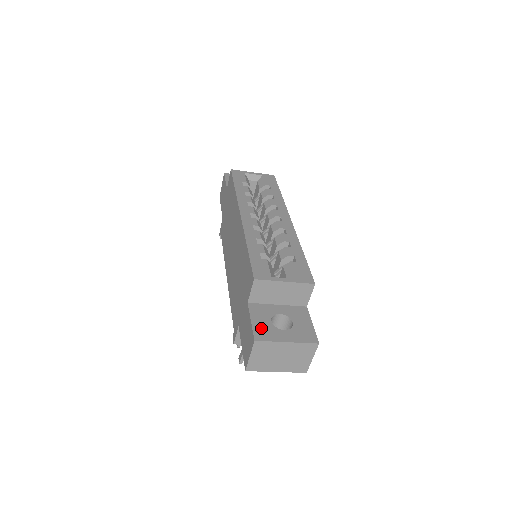
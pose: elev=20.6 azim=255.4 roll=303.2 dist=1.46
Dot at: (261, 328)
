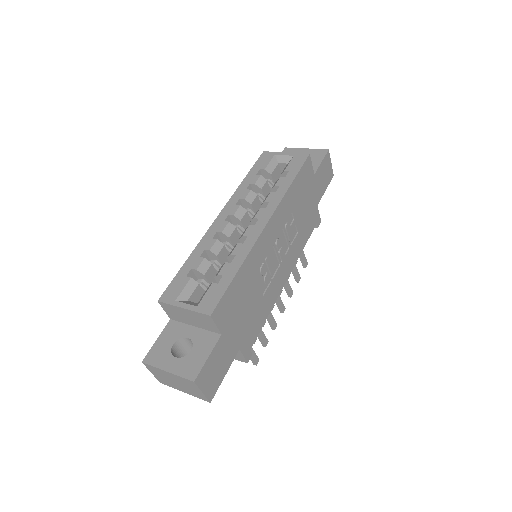
Dot at: (158, 350)
